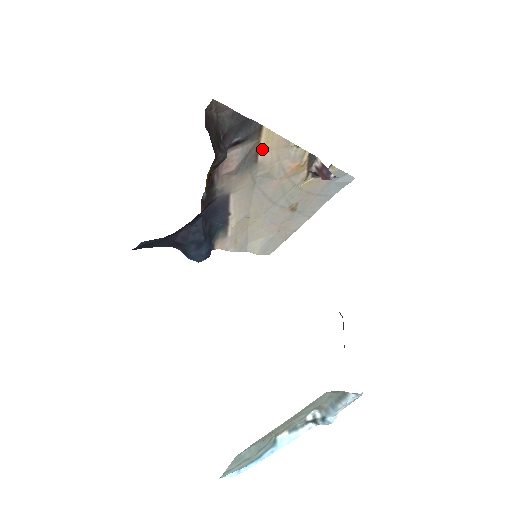
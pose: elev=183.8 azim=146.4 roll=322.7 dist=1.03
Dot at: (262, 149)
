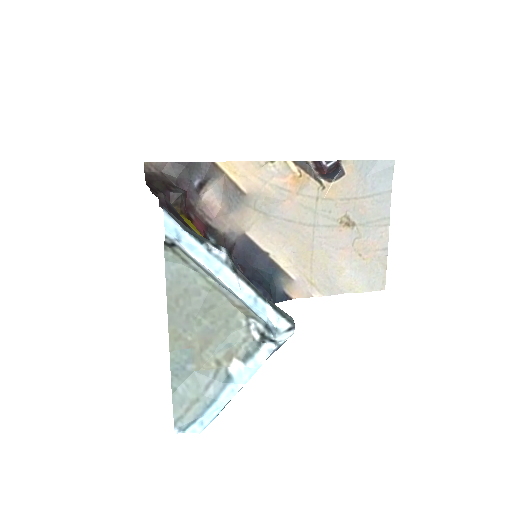
Dot at: (238, 181)
